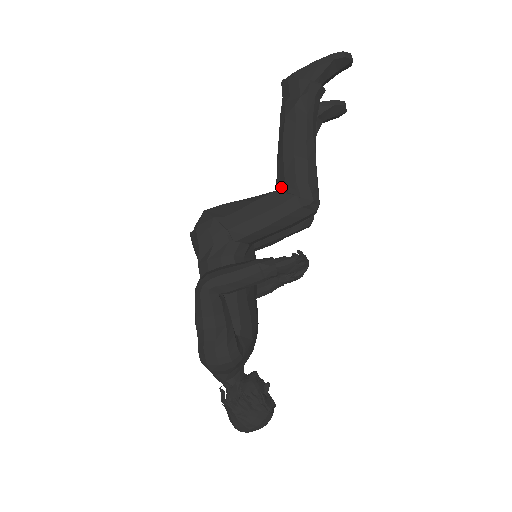
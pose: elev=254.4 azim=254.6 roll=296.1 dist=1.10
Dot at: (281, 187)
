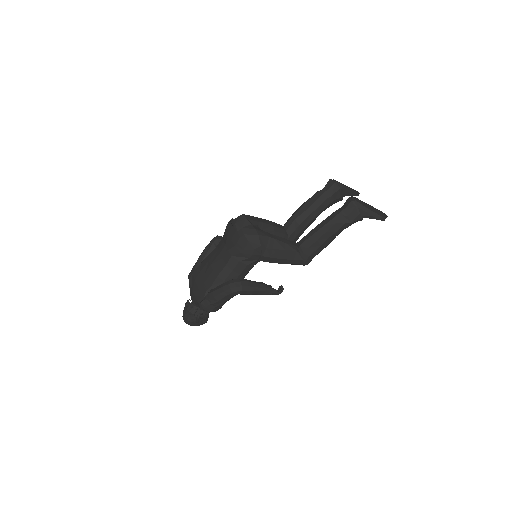
Dot at: (301, 249)
